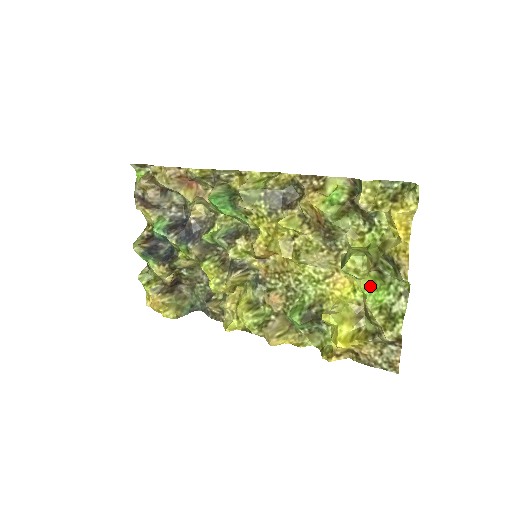
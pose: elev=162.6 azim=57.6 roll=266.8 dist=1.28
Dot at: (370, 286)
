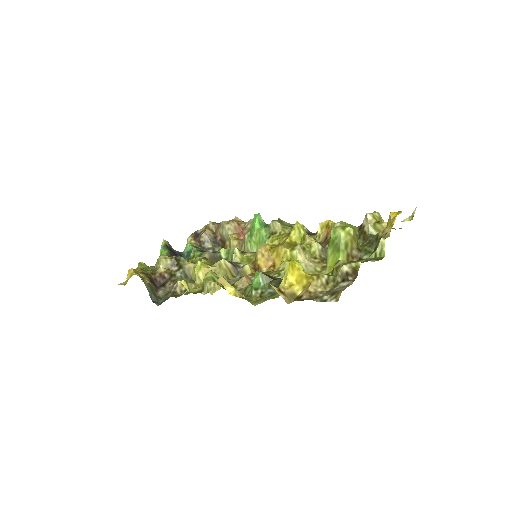
Dot at: occluded
